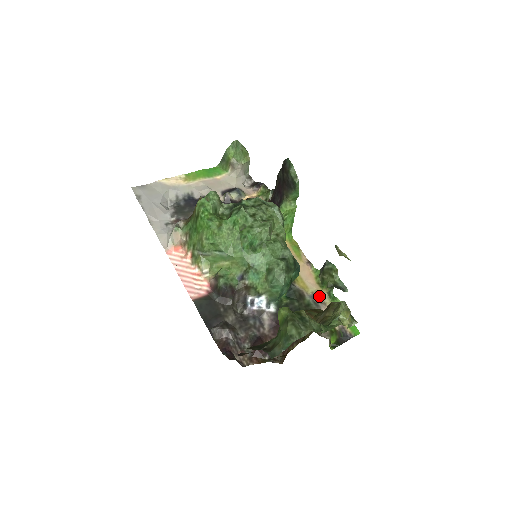
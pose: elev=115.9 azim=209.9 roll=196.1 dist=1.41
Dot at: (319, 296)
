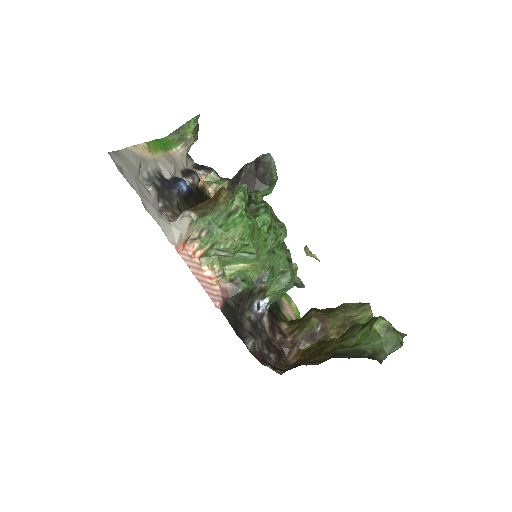
Dot at: occluded
